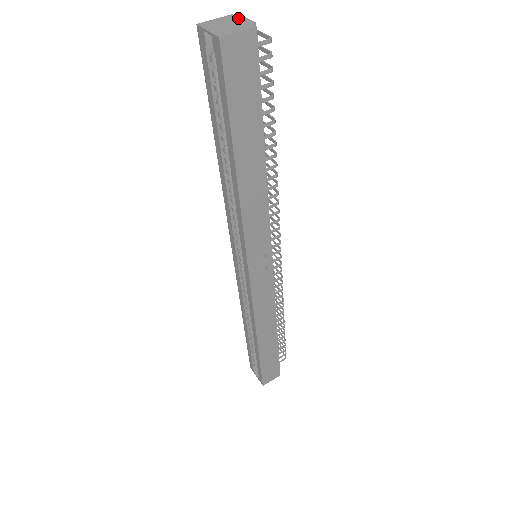
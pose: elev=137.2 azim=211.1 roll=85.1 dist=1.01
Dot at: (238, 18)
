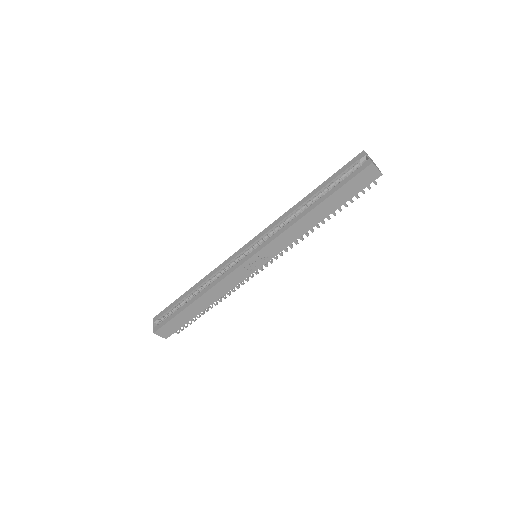
Dot at: occluded
